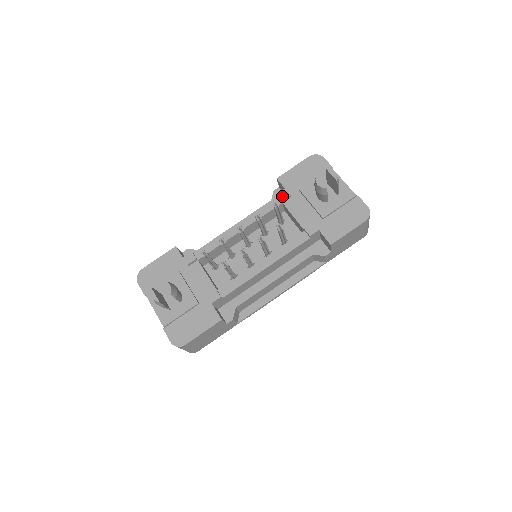
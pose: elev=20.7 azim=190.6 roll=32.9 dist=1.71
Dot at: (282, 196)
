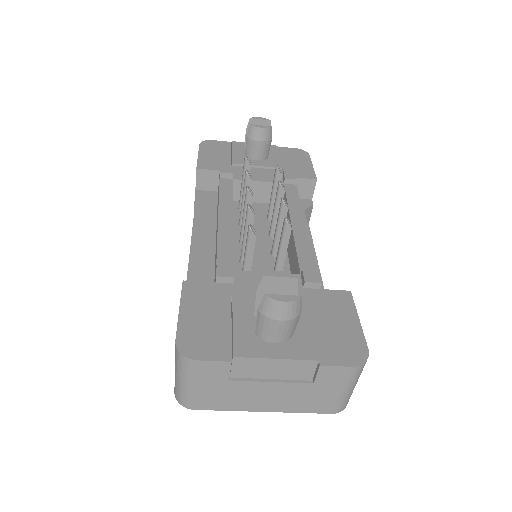
Dot at: (227, 171)
